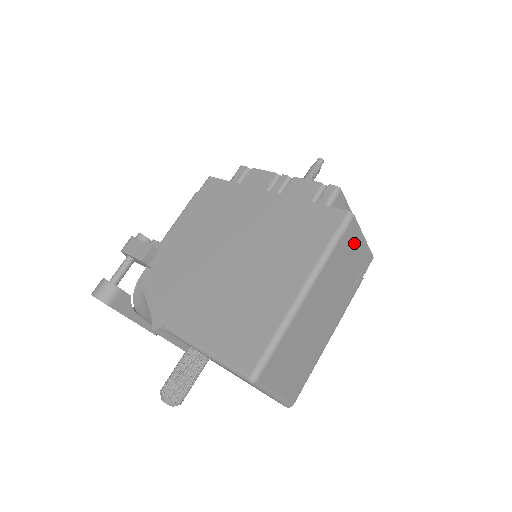
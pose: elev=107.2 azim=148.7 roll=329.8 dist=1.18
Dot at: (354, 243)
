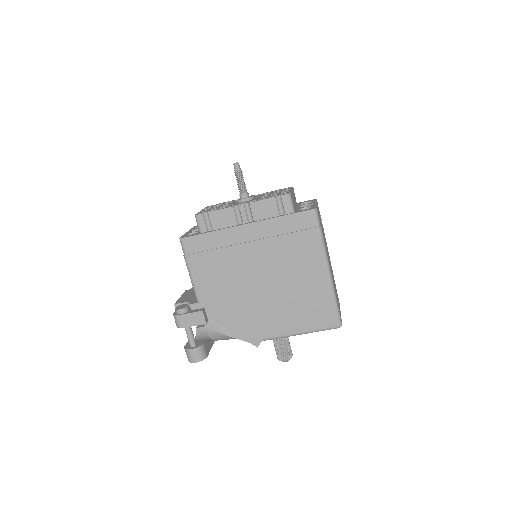
Dot at: occluded
